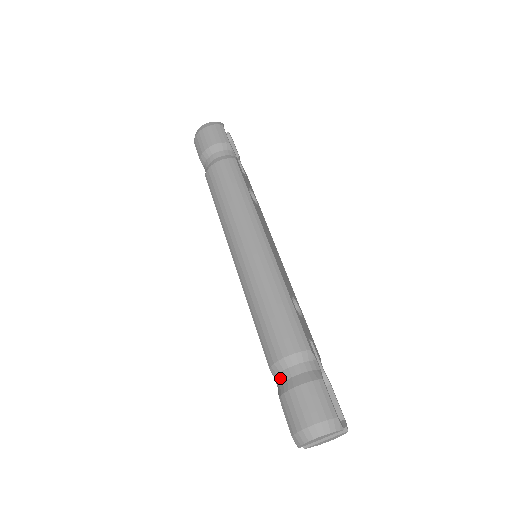
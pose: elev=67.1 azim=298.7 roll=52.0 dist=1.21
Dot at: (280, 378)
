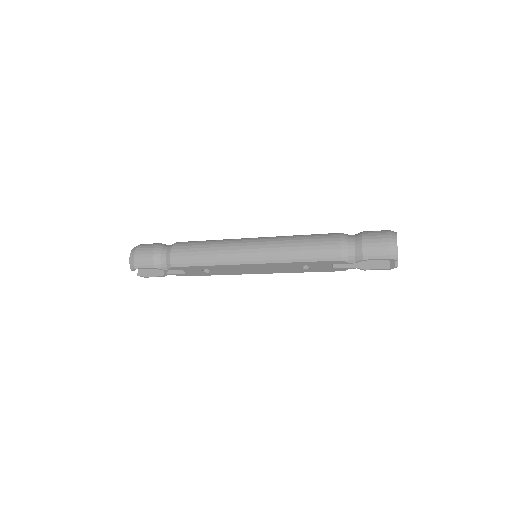
Dot at: (351, 254)
